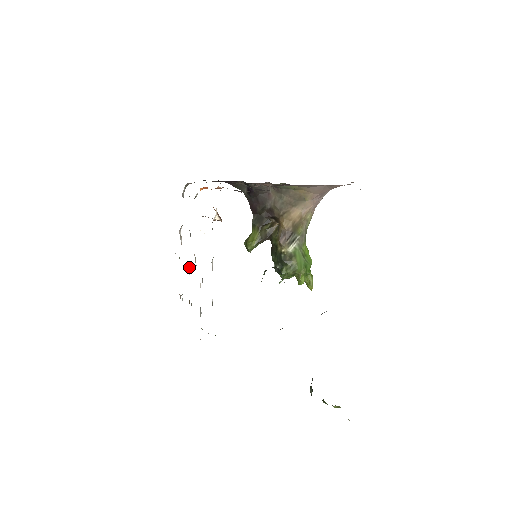
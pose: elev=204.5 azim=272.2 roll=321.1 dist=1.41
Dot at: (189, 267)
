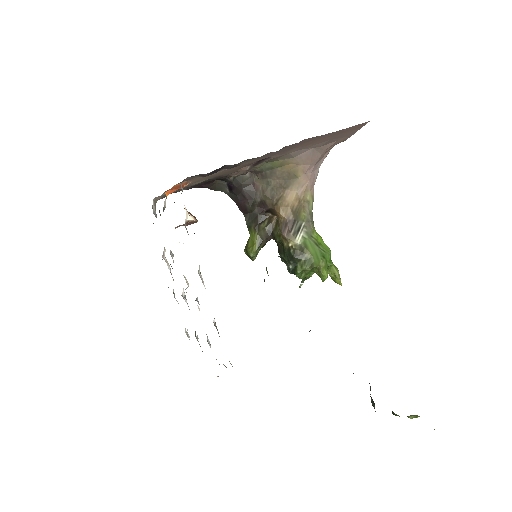
Dot at: (183, 293)
